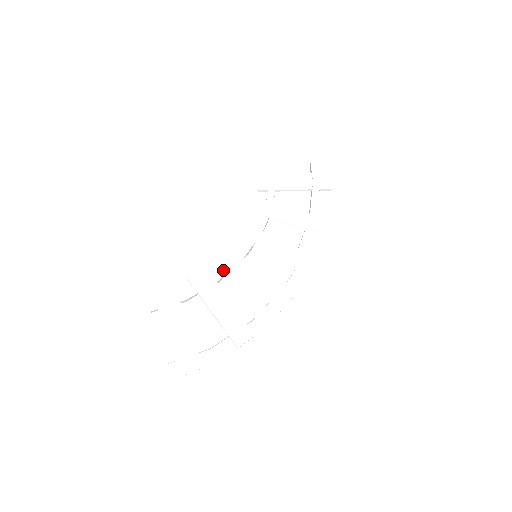
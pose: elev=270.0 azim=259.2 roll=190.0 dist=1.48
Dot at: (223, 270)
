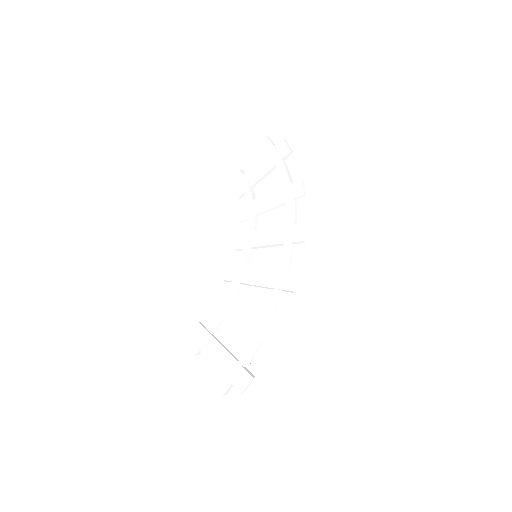
Dot at: (233, 287)
